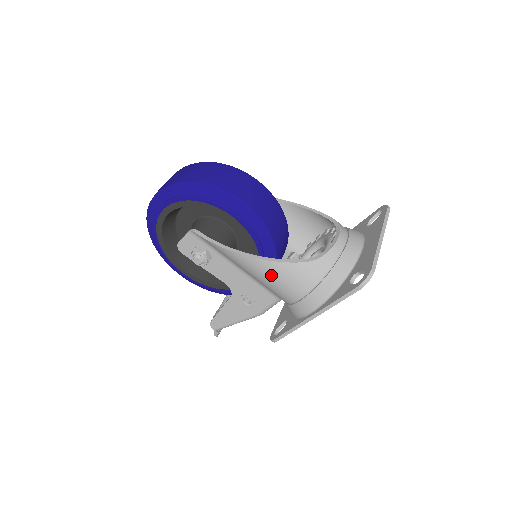
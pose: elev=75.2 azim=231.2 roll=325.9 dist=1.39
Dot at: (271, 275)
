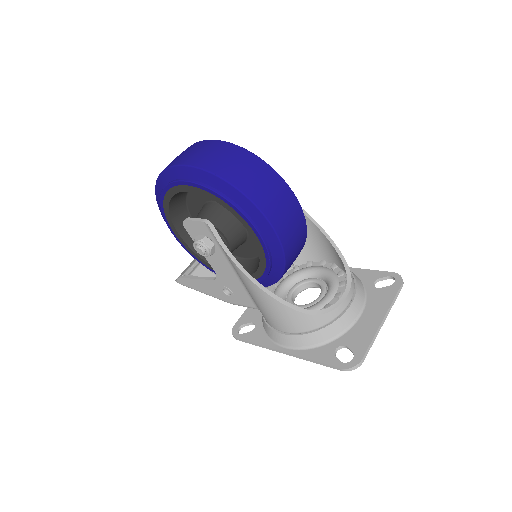
Dot at: (267, 305)
